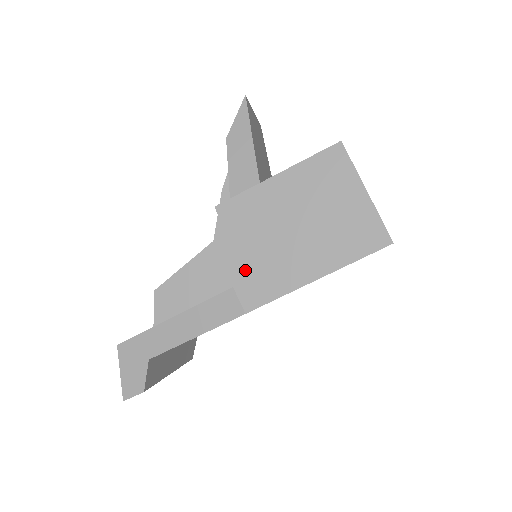
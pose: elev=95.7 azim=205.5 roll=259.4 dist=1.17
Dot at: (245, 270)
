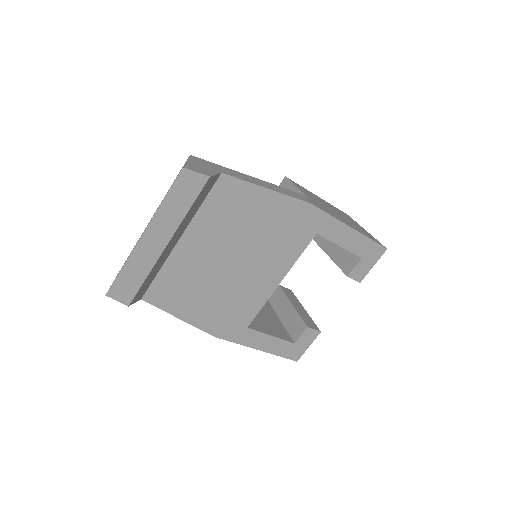
Dot at: (307, 196)
